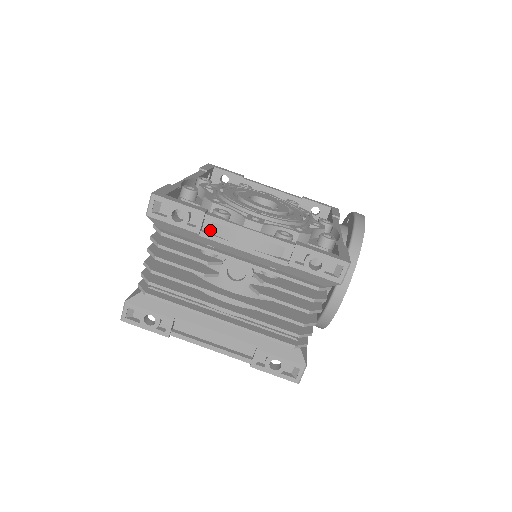
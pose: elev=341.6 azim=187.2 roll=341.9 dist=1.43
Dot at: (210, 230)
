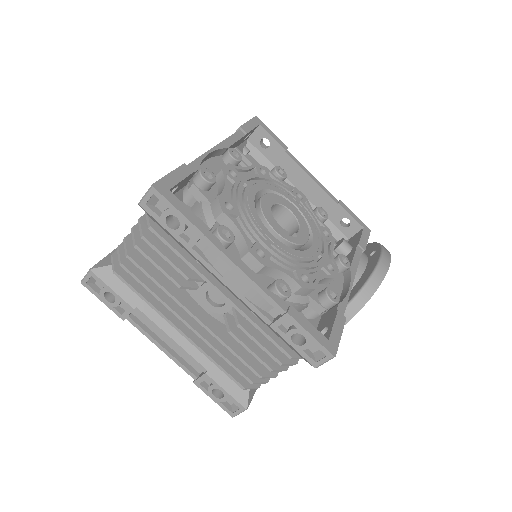
Dot at: (203, 250)
